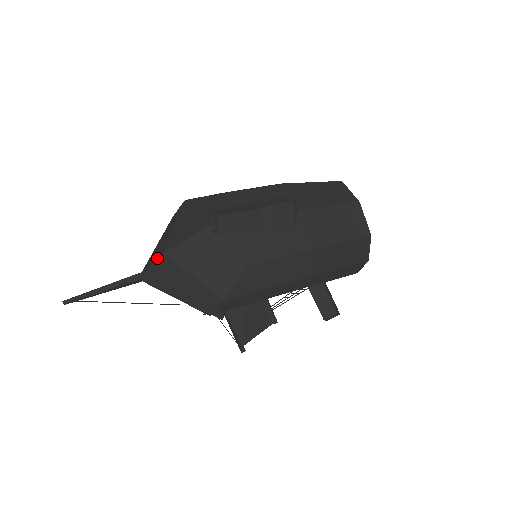
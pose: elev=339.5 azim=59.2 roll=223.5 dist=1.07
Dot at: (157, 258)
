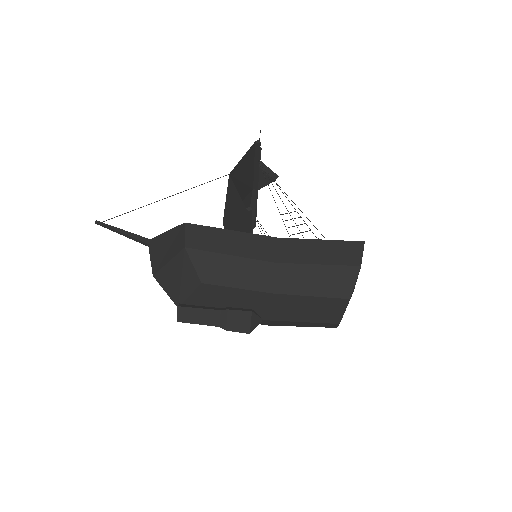
Dot at: (152, 267)
